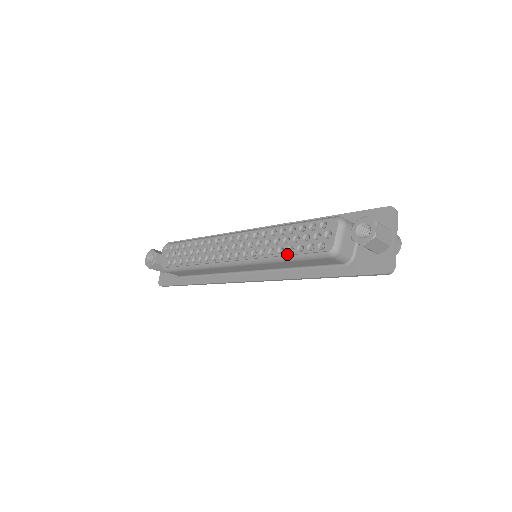
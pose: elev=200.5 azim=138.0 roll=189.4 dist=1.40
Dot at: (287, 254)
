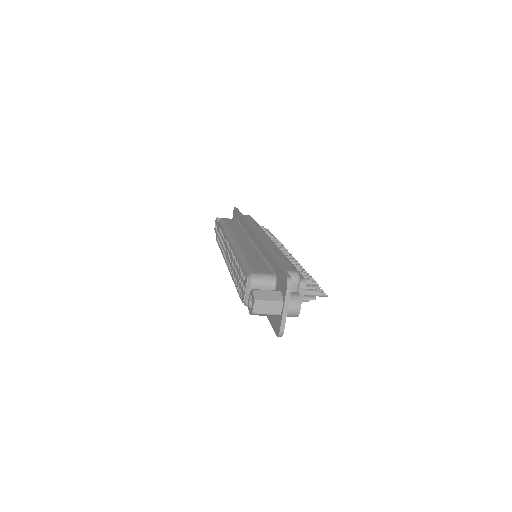
Dot at: (235, 286)
